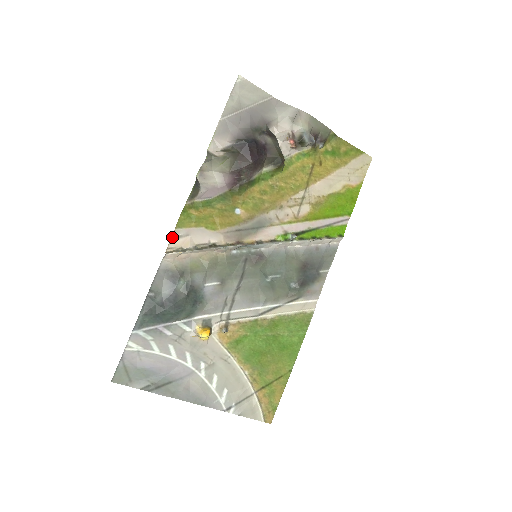
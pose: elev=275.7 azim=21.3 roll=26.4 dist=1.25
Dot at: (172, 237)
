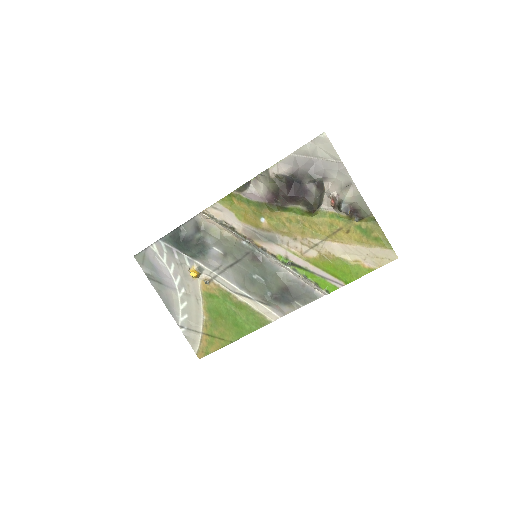
Dot at: (212, 205)
